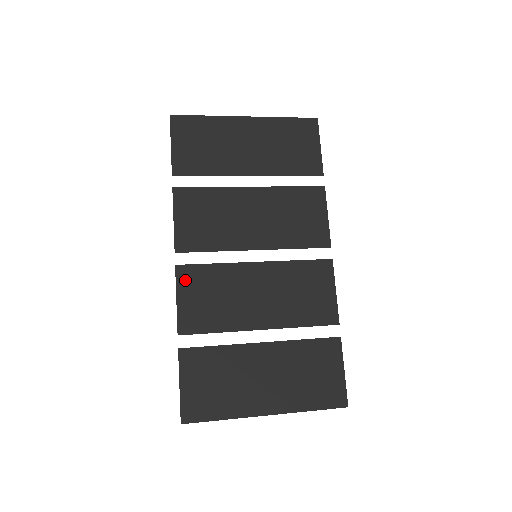
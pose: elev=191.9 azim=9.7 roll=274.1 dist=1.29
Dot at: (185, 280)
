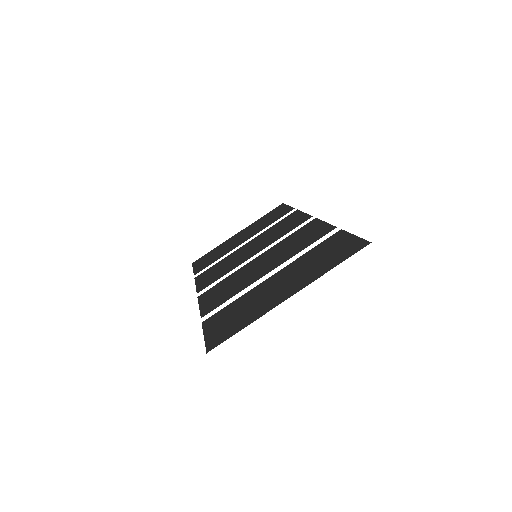
Dot at: (205, 297)
